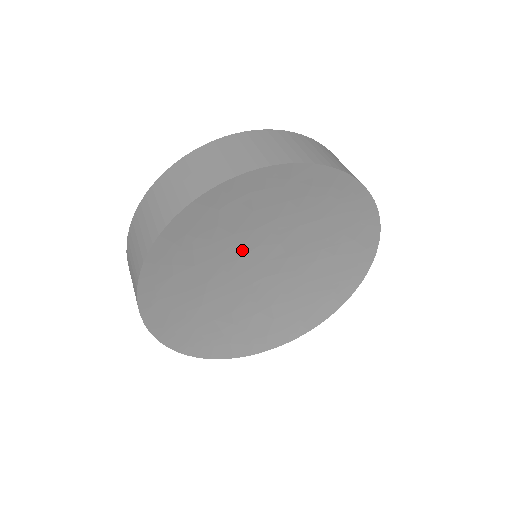
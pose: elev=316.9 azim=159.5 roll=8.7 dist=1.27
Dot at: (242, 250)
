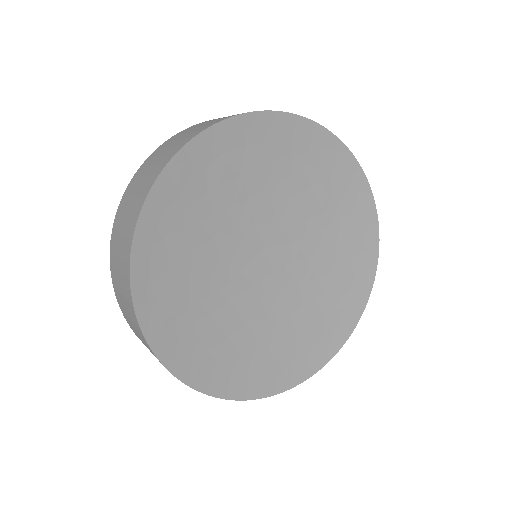
Dot at: (239, 231)
